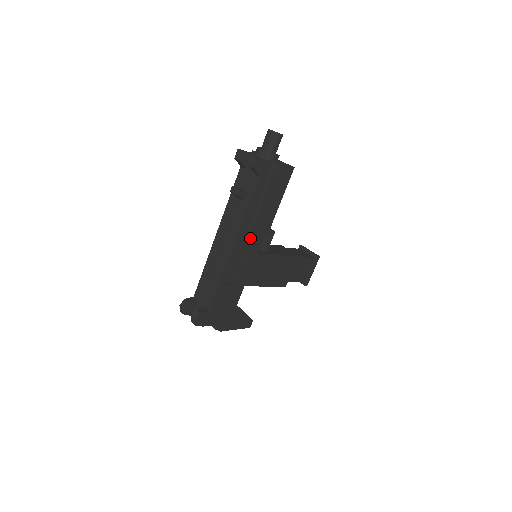
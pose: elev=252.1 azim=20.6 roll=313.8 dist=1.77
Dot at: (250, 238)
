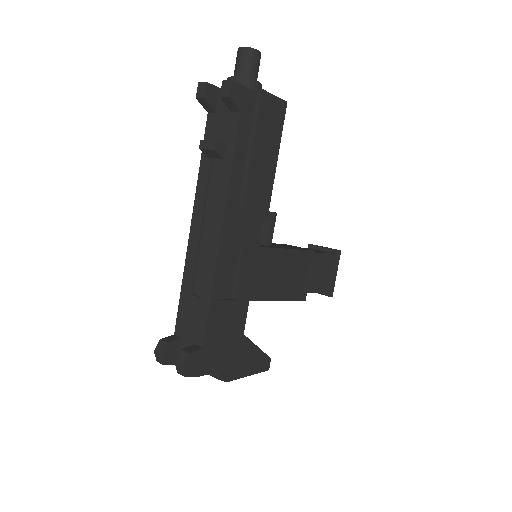
Dot at: (244, 219)
